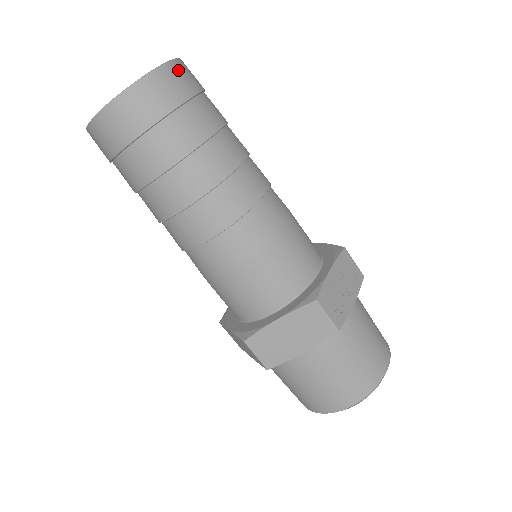
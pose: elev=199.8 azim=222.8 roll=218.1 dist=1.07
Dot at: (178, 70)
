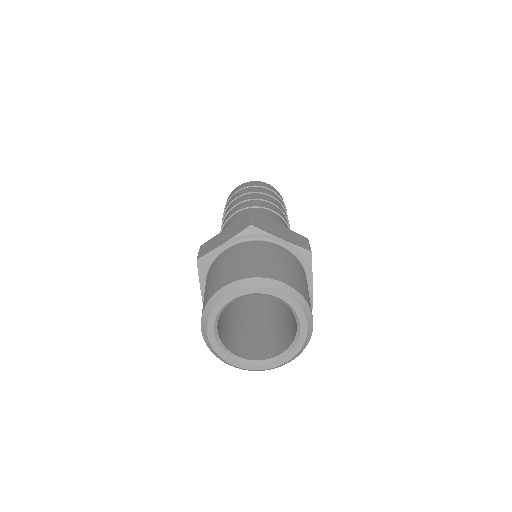
Dot at: occluded
